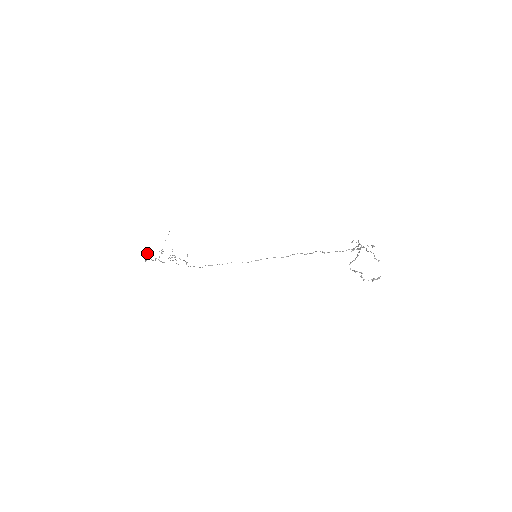
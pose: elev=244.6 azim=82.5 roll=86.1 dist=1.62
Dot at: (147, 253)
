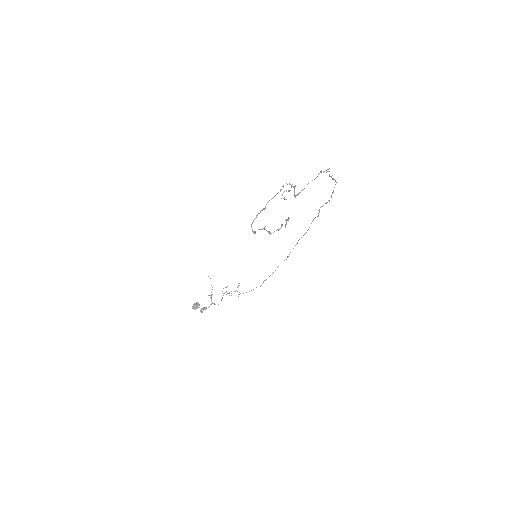
Dot at: (196, 306)
